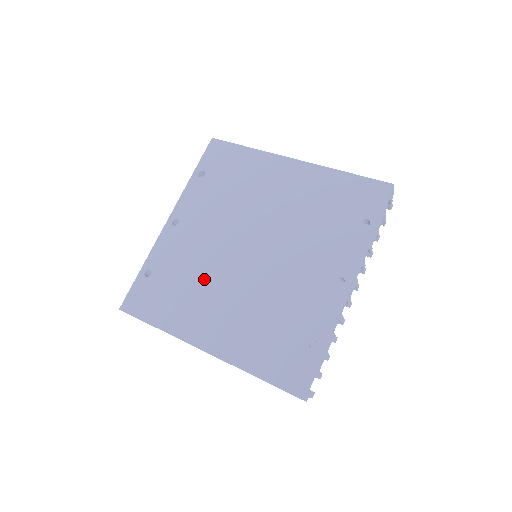
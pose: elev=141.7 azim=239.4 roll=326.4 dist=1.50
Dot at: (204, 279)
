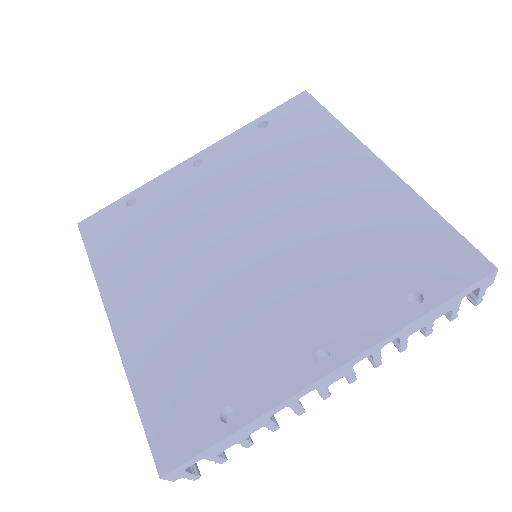
Dot at: (175, 244)
